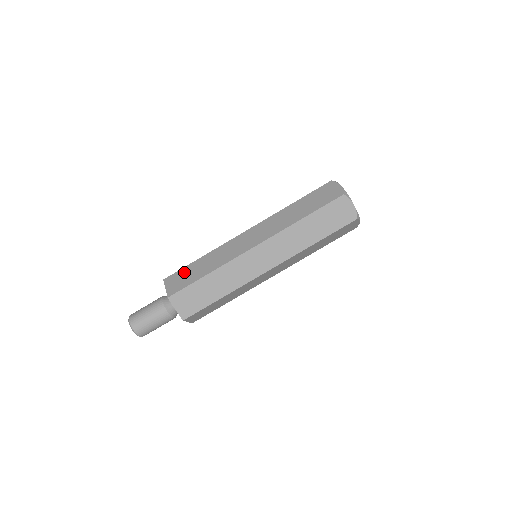
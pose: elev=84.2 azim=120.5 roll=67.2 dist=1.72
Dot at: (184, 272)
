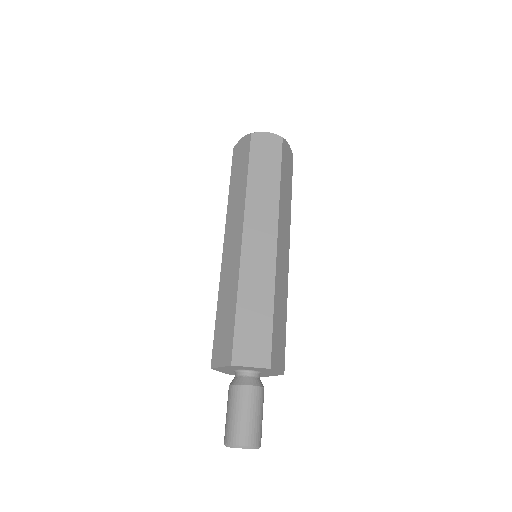
Dot at: (244, 333)
